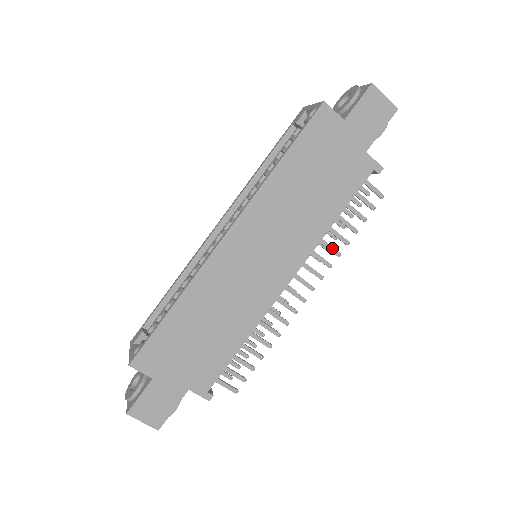
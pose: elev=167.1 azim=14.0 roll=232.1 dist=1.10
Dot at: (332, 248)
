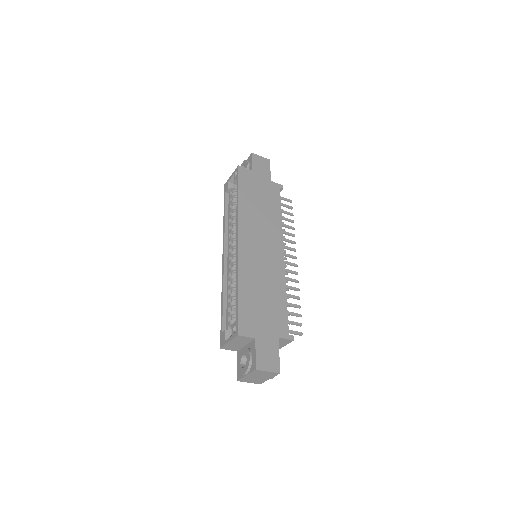
Dot at: (289, 233)
